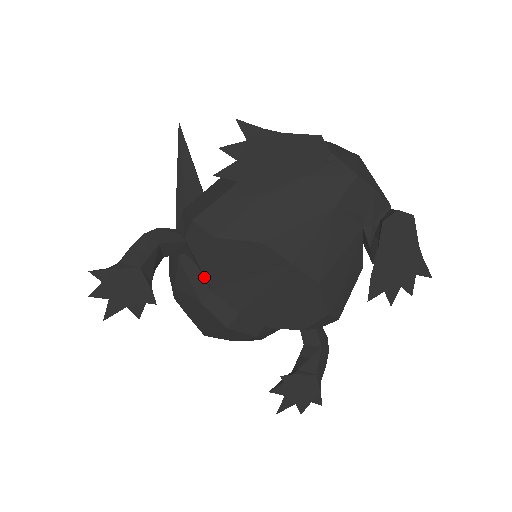
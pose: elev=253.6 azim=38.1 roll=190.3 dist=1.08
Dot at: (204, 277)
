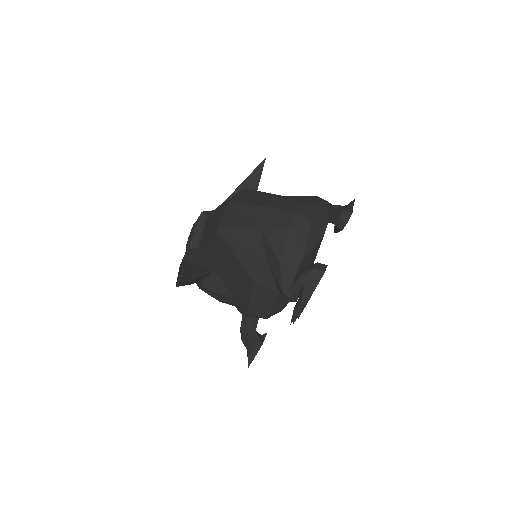
Dot at: occluded
